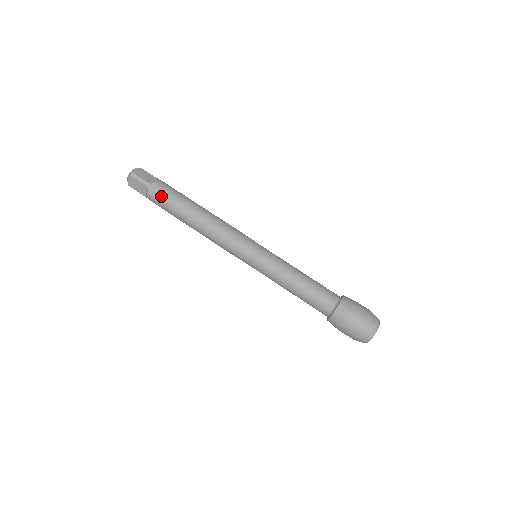
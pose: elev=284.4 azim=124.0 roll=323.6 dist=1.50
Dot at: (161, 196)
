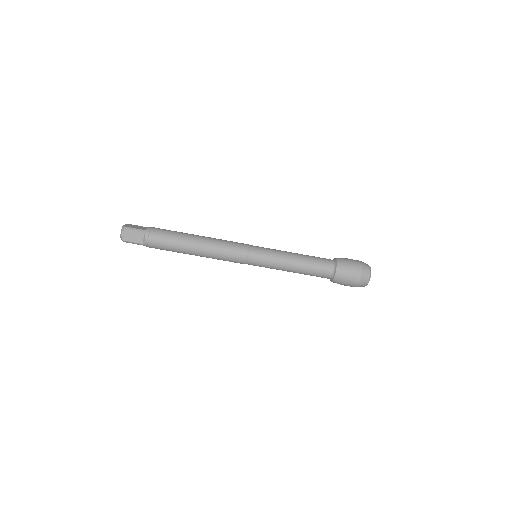
Dot at: occluded
